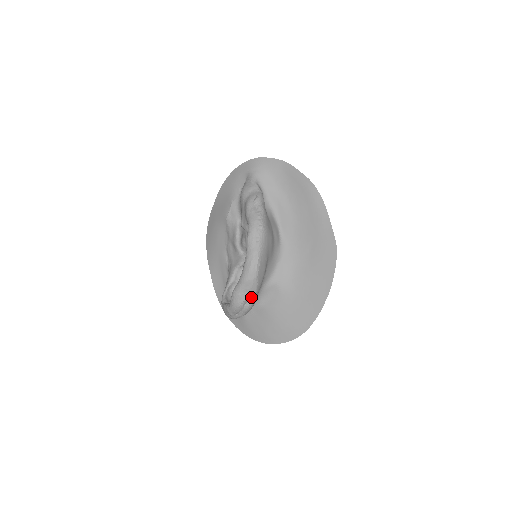
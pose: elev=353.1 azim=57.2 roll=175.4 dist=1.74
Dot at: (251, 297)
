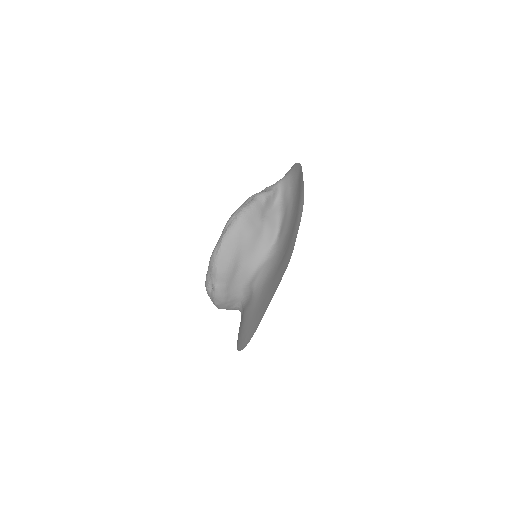
Dot at: (214, 282)
